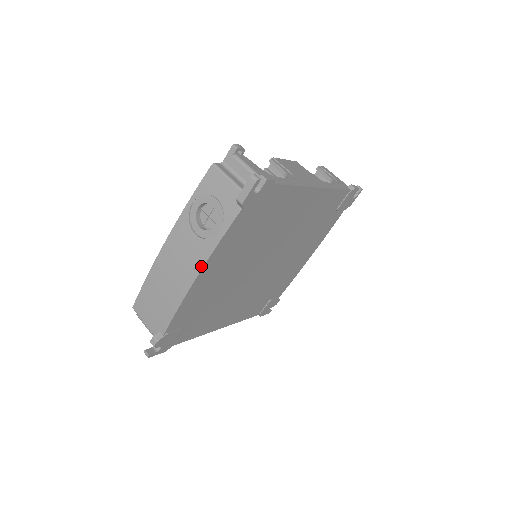
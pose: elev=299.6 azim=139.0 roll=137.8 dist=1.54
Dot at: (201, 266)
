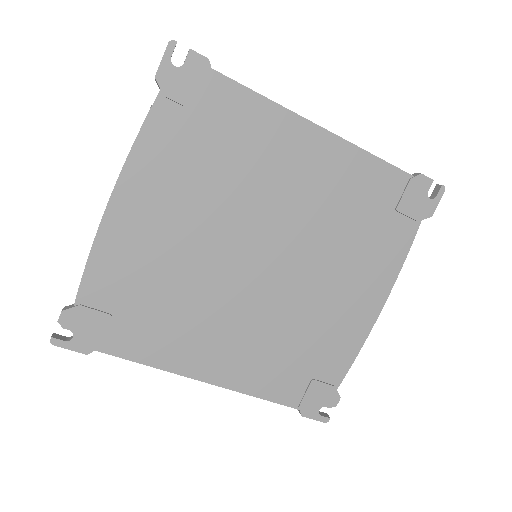
Dot at: (116, 181)
